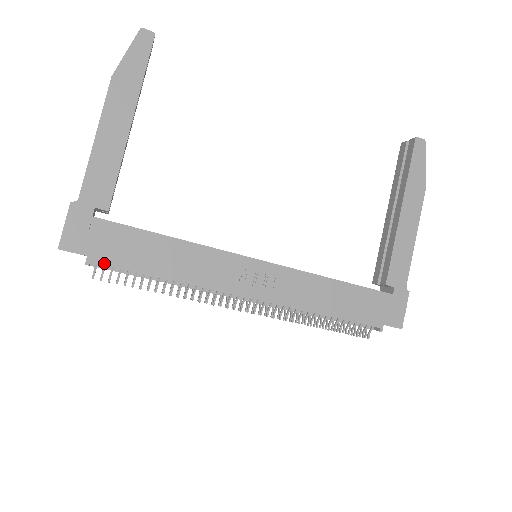
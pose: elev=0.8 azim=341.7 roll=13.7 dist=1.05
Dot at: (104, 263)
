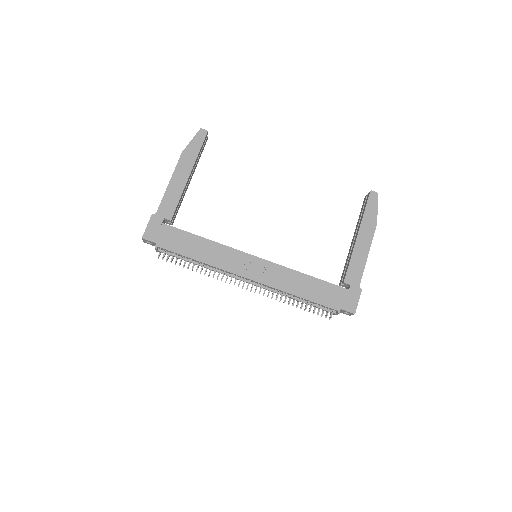
Dot at: (165, 248)
